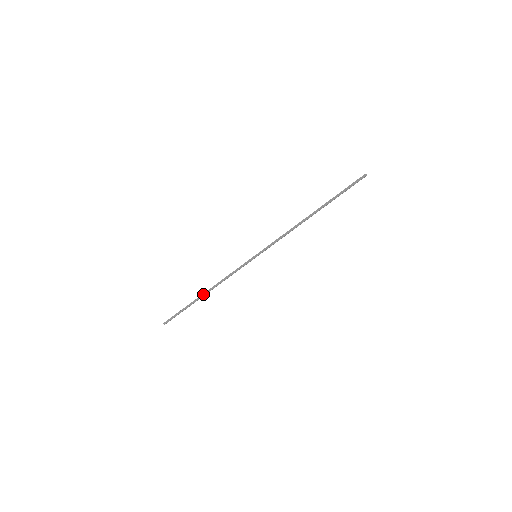
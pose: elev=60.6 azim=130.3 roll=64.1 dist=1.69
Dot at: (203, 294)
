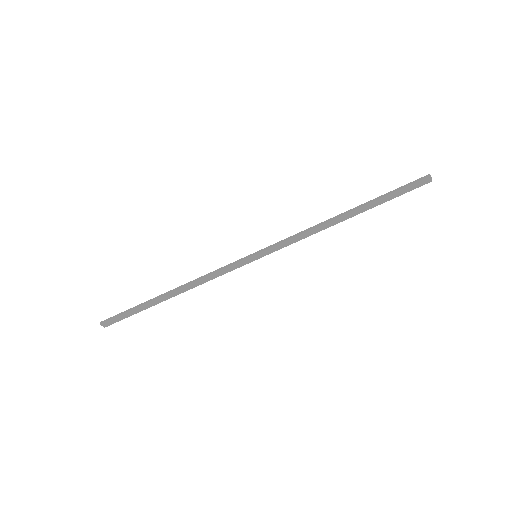
Dot at: (168, 291)
